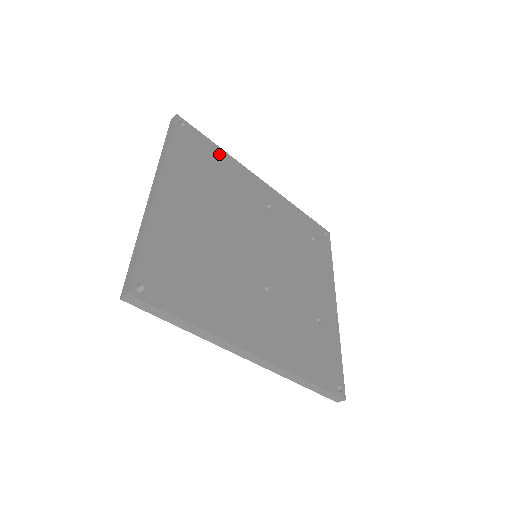
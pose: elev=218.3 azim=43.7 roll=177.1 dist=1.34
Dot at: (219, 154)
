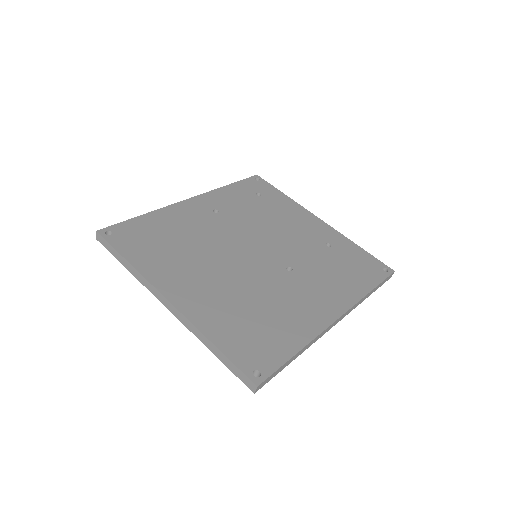
Dot at: (151, 220)
